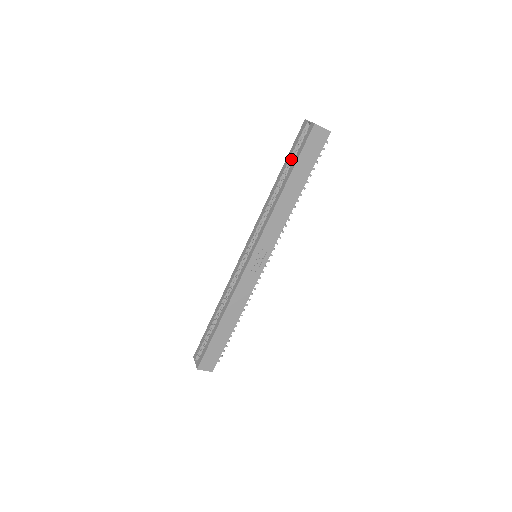
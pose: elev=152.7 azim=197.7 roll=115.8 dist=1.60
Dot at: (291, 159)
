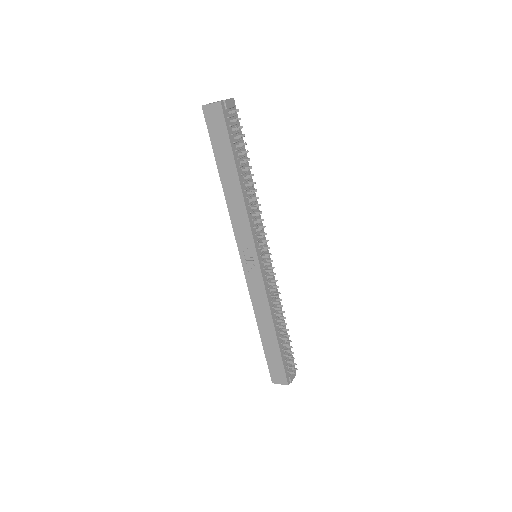
Dot at: occluded
